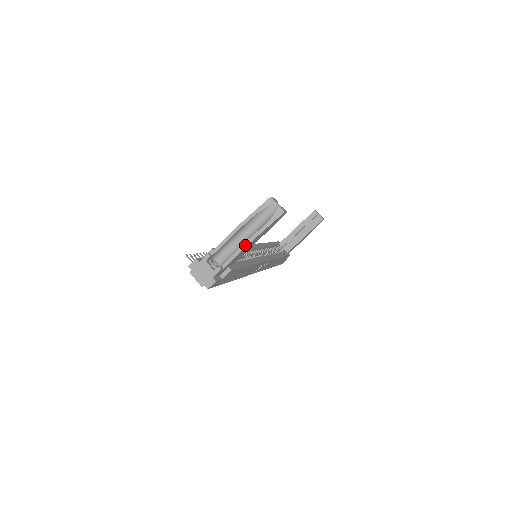
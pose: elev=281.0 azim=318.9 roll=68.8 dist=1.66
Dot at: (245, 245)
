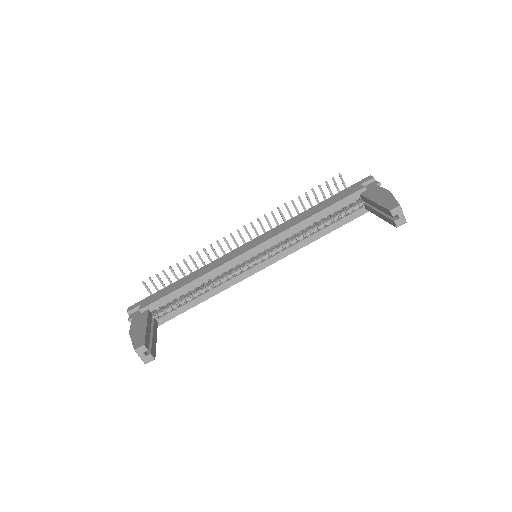
Dot at: occluded
